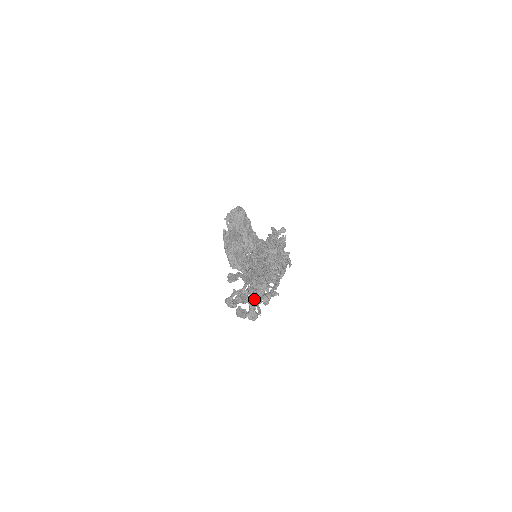
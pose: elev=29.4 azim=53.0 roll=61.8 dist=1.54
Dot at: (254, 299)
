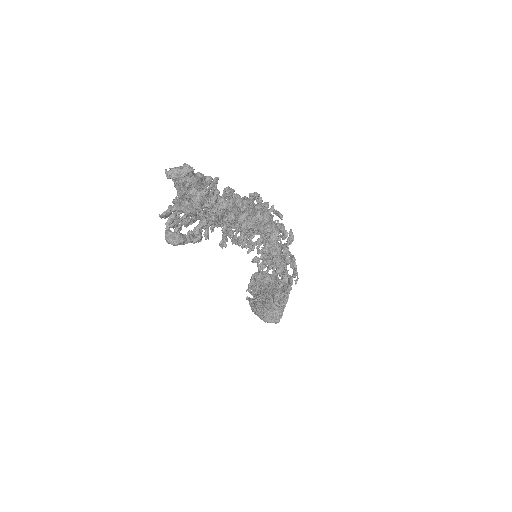
Dot at: (193, 206)
